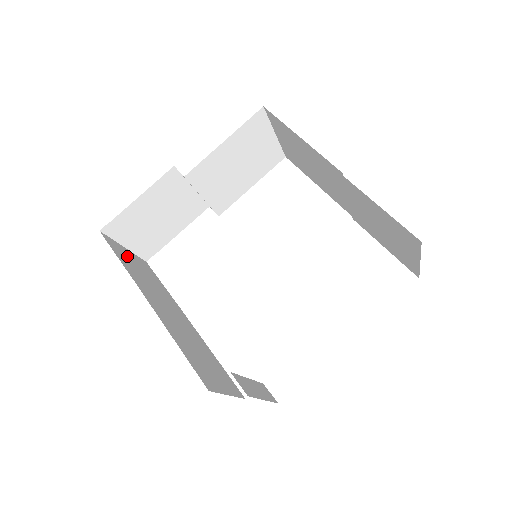
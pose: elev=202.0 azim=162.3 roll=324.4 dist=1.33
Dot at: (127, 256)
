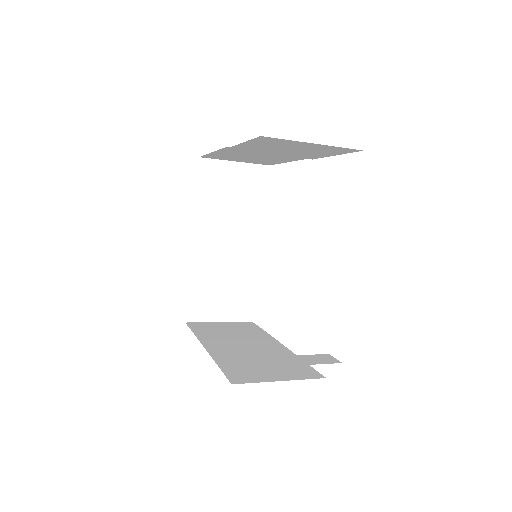
Dot at: (214, 327)
